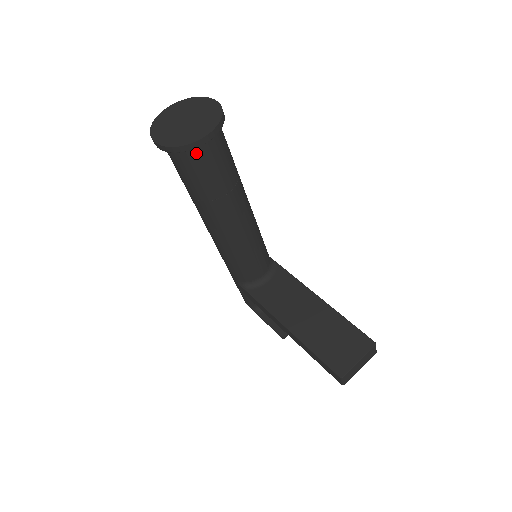
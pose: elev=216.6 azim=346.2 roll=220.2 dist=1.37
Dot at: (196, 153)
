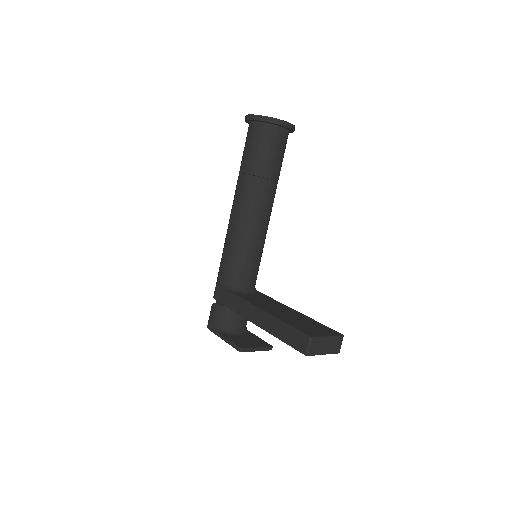
Dot at: (272, 132)
